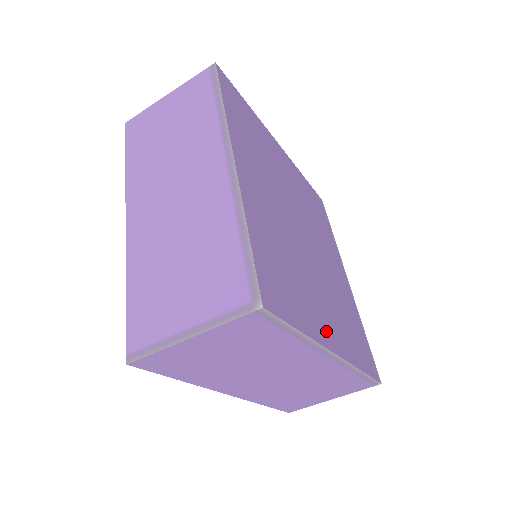
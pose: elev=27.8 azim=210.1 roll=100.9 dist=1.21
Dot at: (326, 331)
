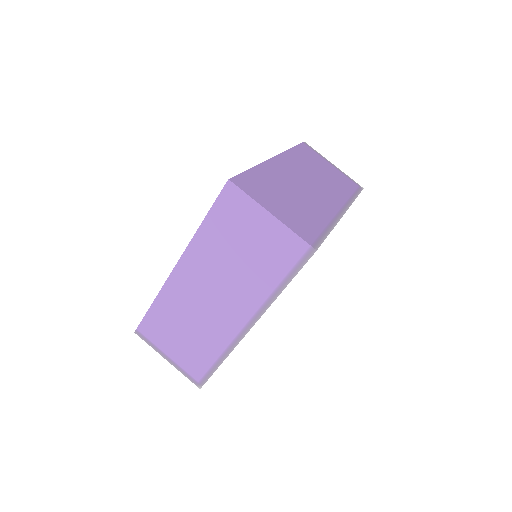
Dot at: occluded
